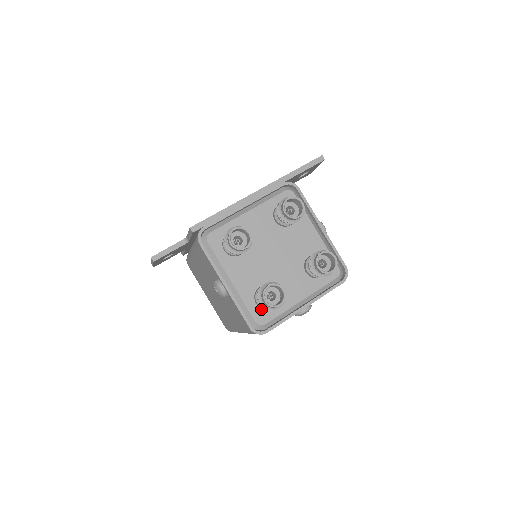
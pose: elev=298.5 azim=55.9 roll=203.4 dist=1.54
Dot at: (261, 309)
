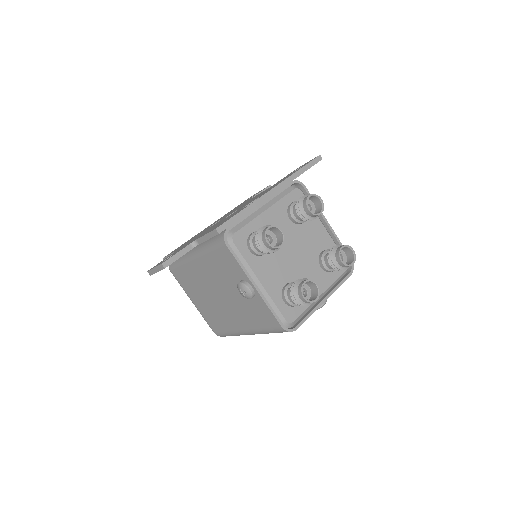
Dot at: (289, 307)
